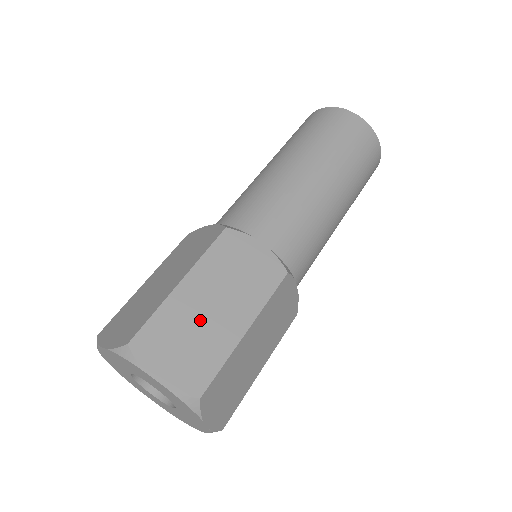
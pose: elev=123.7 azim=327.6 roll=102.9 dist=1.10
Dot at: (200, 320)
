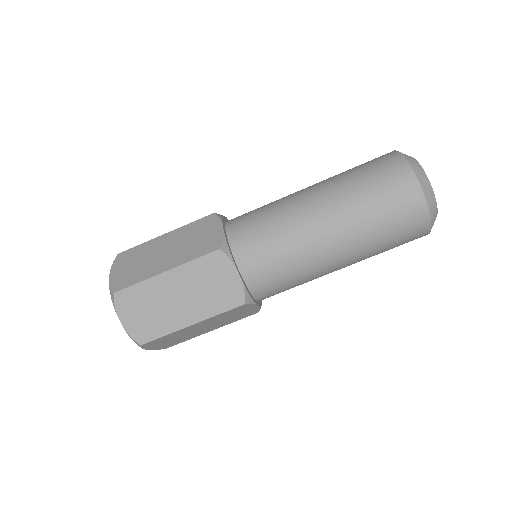
Dot at: (165, 303)
